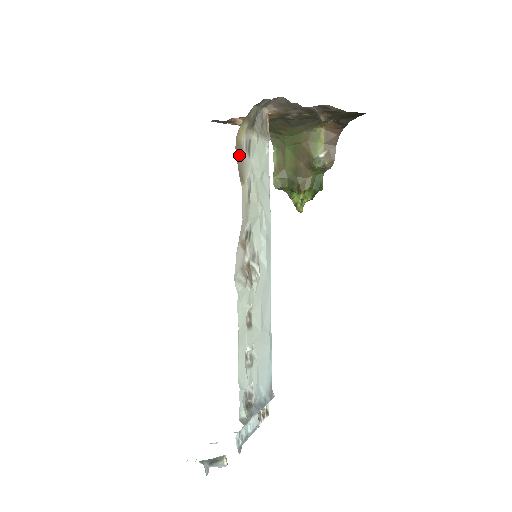
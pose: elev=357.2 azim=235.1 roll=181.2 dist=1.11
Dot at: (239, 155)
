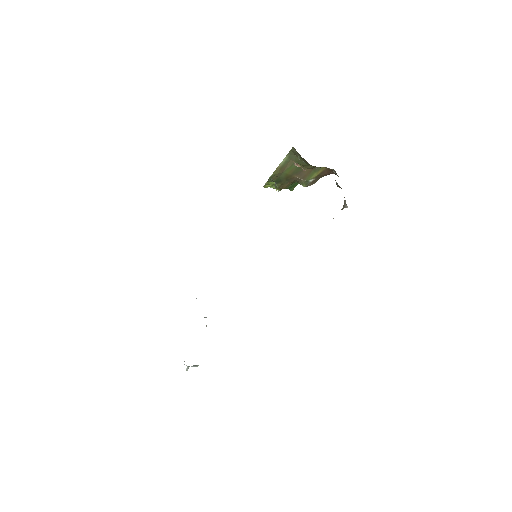
Dot at: occluded
